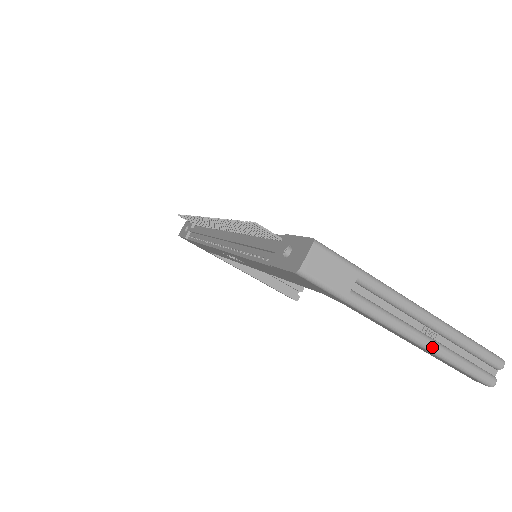
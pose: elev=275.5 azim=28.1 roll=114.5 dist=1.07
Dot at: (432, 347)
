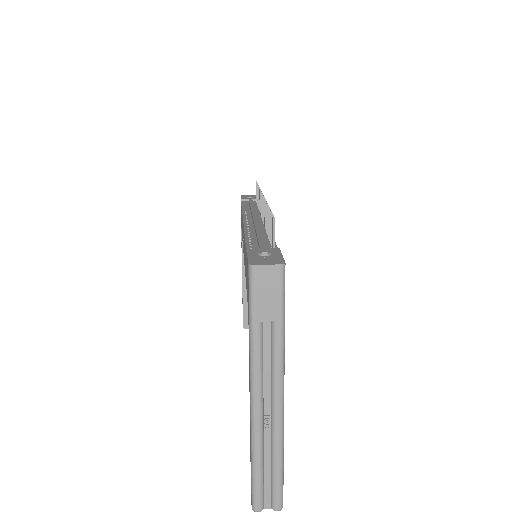
Dot at: (256, 428)
